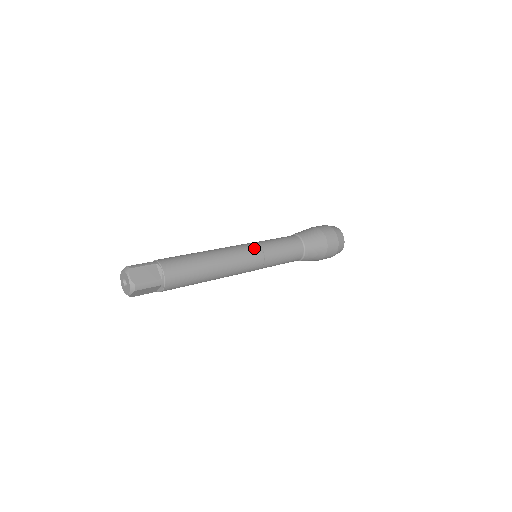
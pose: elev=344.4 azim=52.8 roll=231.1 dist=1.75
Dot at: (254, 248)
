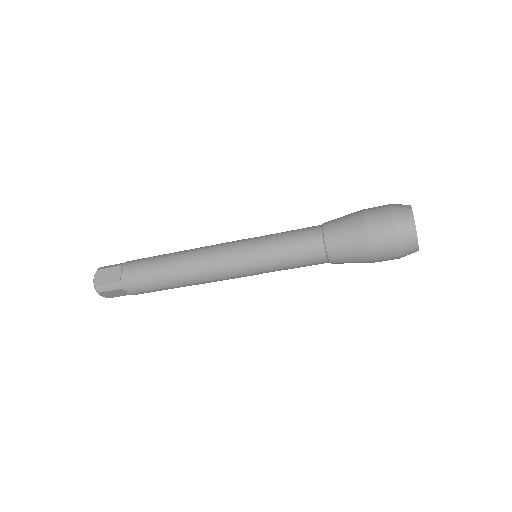
Dot at: occluded
